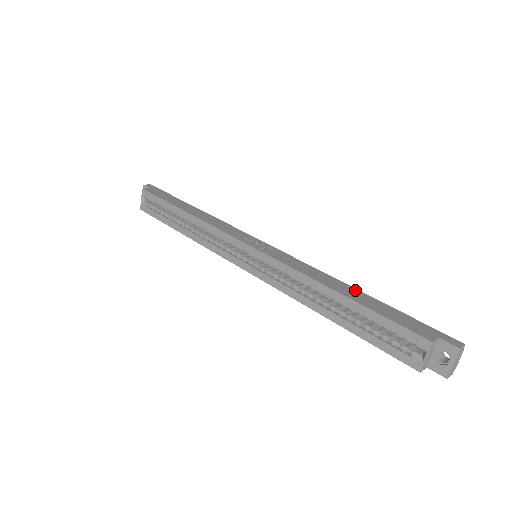
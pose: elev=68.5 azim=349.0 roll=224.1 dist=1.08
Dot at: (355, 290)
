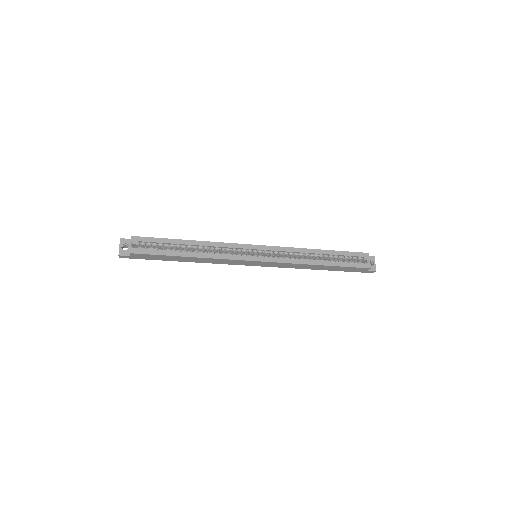
Dot at: occluded
